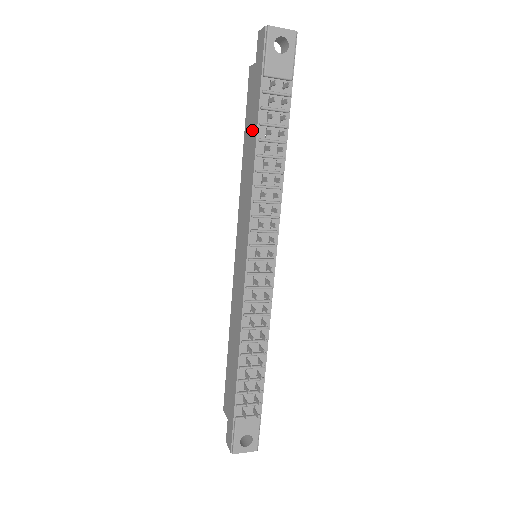
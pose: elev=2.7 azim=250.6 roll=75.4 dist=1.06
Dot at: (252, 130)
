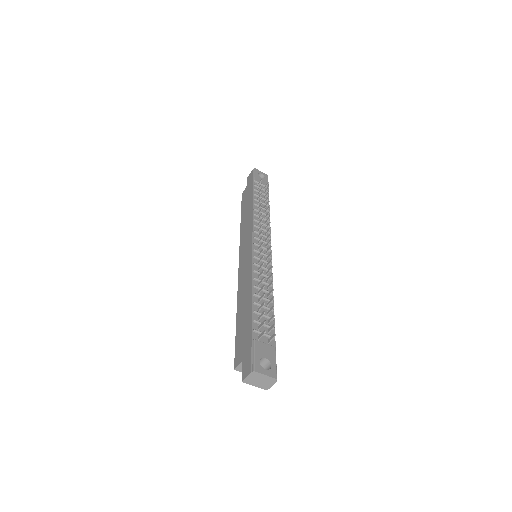
Dot at: (248, 202)
